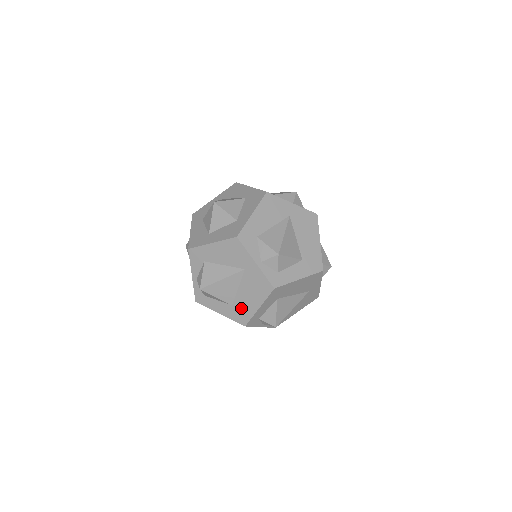
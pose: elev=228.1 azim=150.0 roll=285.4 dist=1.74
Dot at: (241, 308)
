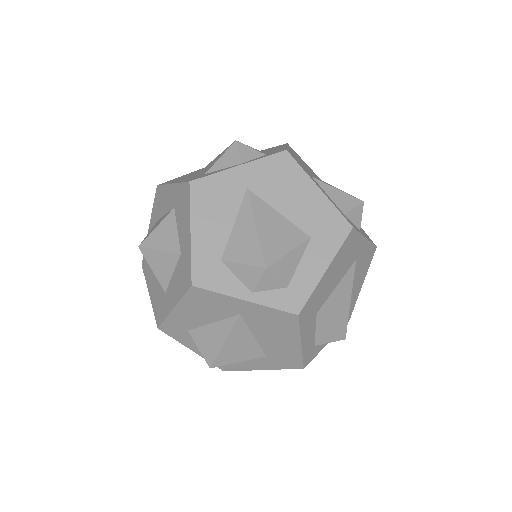
Dot at: occluded
